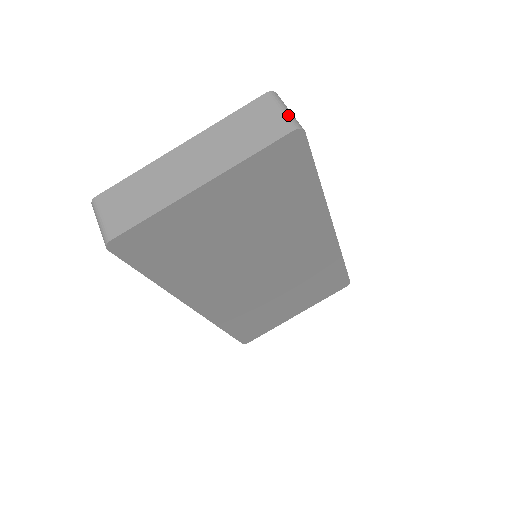
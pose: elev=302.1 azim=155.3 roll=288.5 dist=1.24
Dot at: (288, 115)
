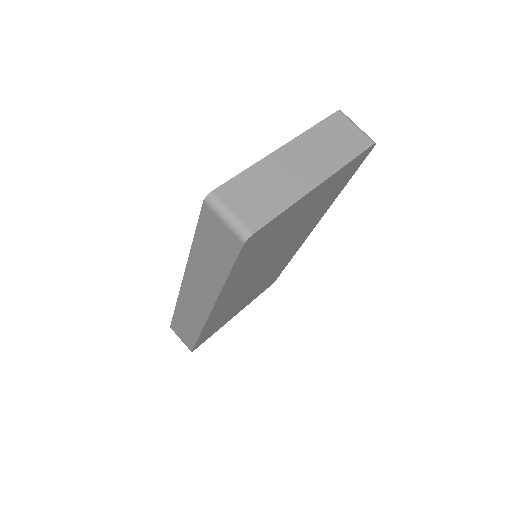
Dot at: (363, 131)
